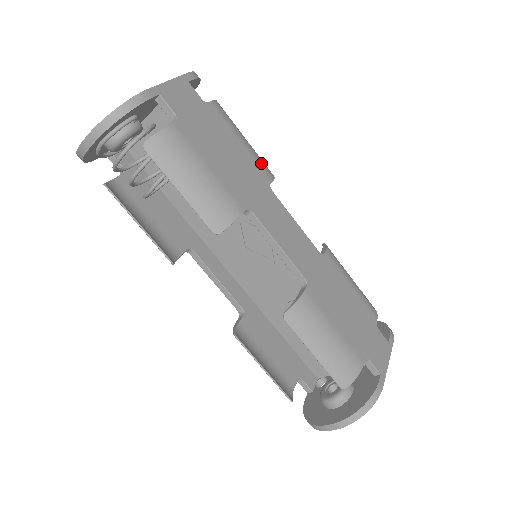
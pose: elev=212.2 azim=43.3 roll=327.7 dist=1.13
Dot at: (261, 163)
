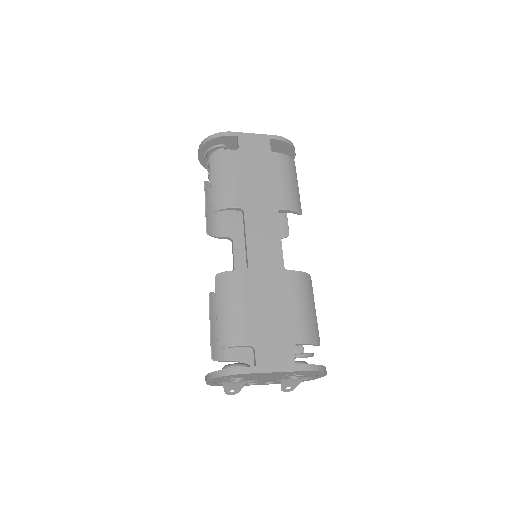
Dot at: (287, 197)
